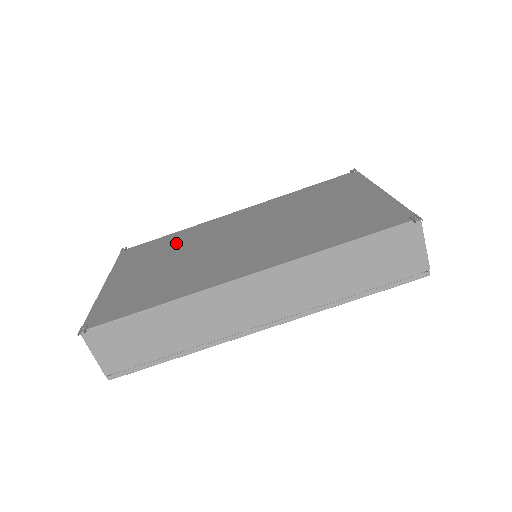
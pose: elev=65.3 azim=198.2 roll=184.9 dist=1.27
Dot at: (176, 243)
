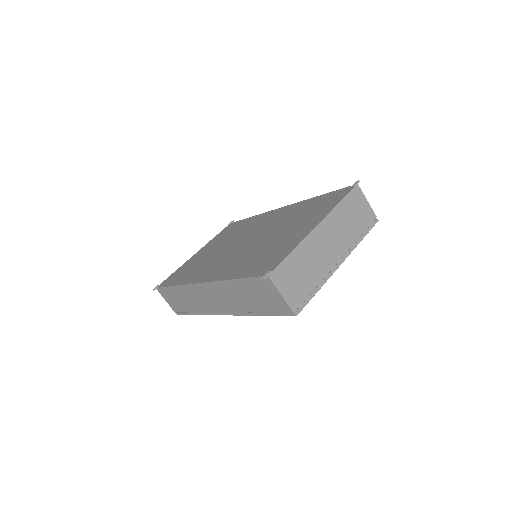
Dot at: (238, 230)
